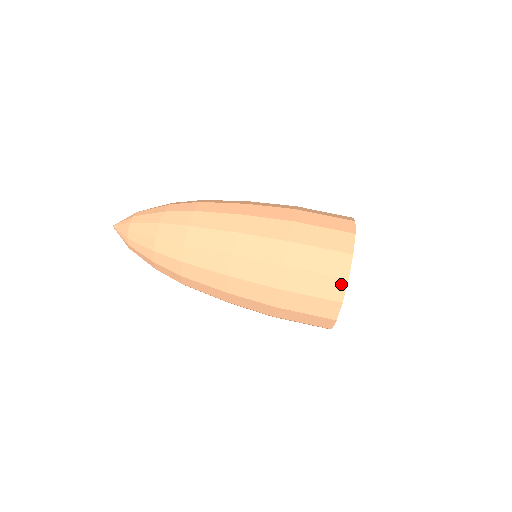
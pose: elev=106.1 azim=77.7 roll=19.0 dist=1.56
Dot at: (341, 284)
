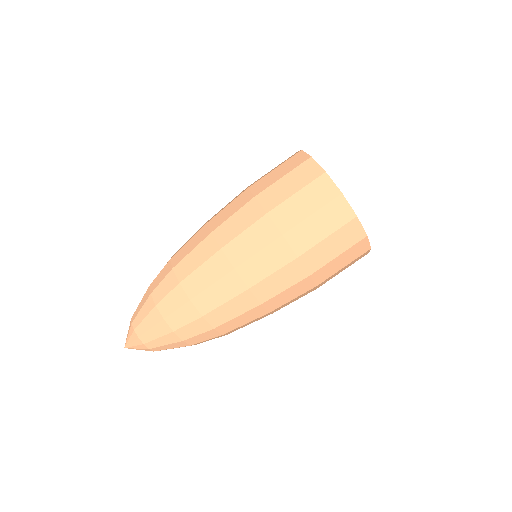
Dot at: (363, 243)
